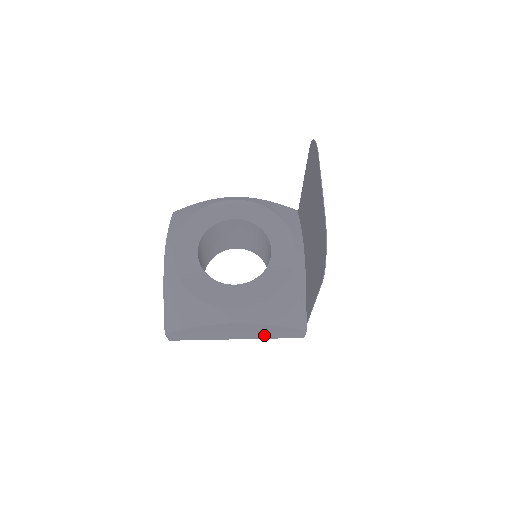
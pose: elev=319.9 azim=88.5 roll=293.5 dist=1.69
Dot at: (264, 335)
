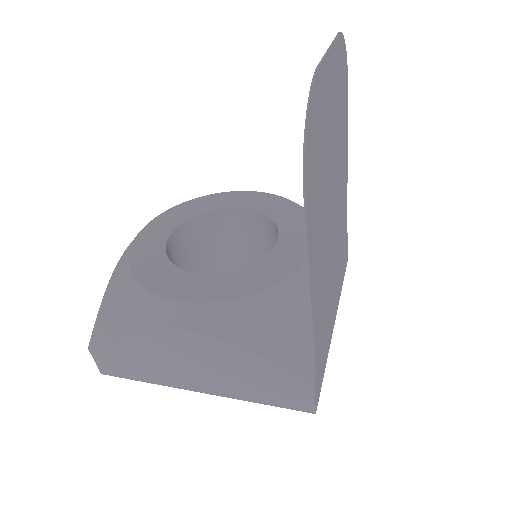
Dot at: (241, 387)
